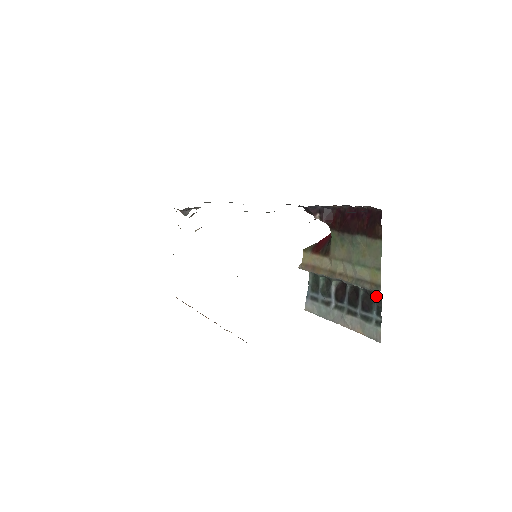
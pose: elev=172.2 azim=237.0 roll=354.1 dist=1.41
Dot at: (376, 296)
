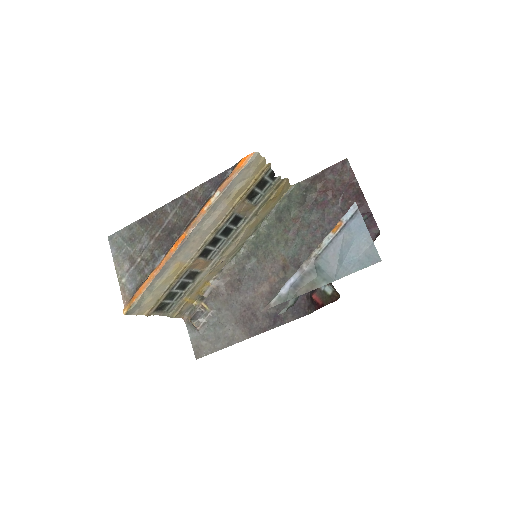
Dot at: occluded
